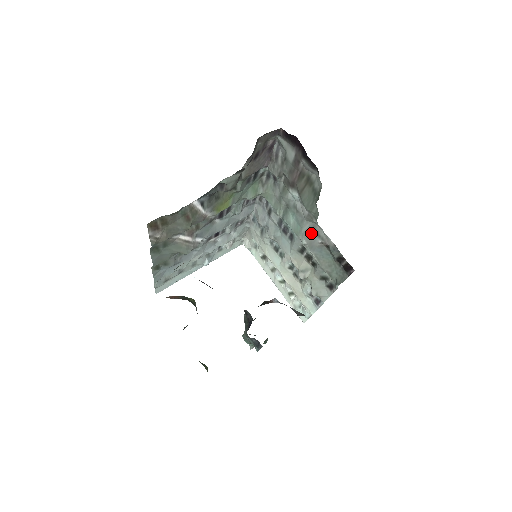
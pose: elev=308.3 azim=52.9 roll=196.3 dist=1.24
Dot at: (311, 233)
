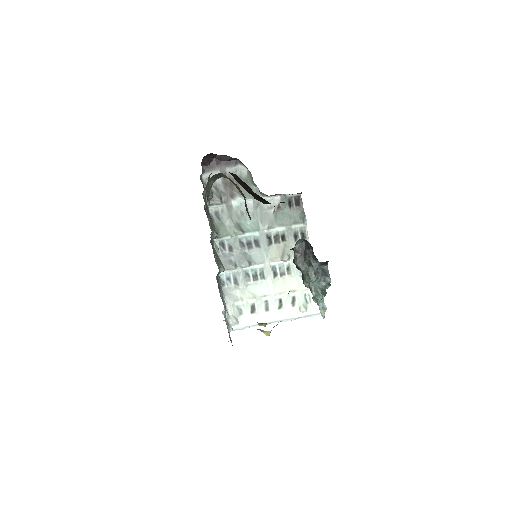
Dot at: (264, 215)
